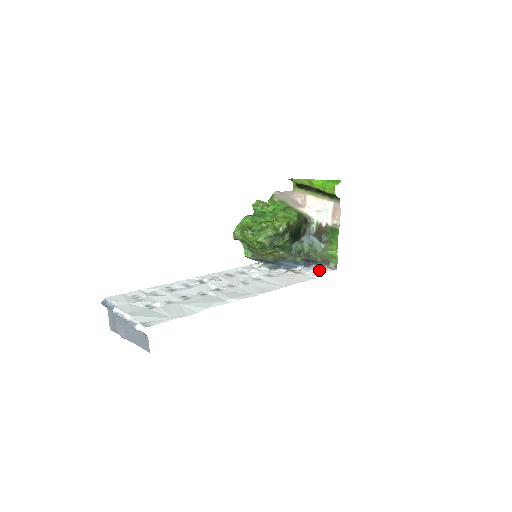
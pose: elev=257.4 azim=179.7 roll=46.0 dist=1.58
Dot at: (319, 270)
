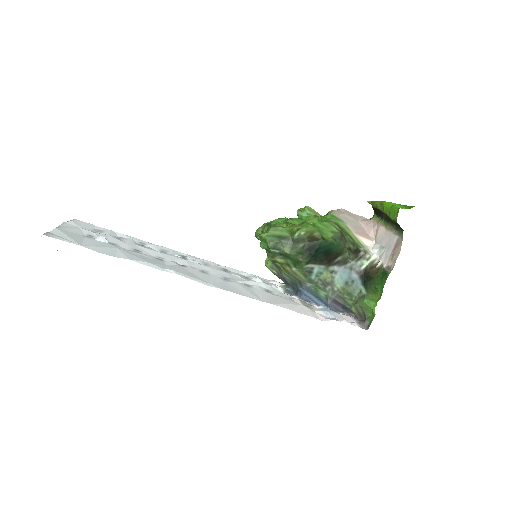
Dot at: (340, 317)
